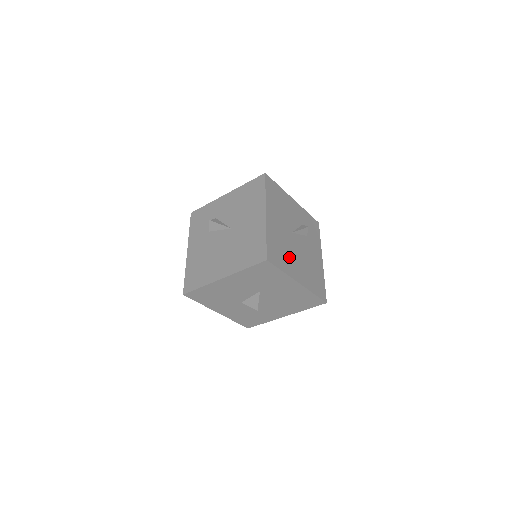
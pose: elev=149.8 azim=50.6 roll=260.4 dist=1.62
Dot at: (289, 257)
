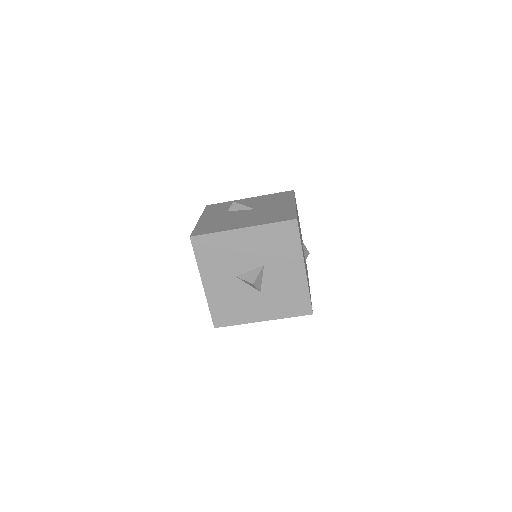
Dot at: occluded
